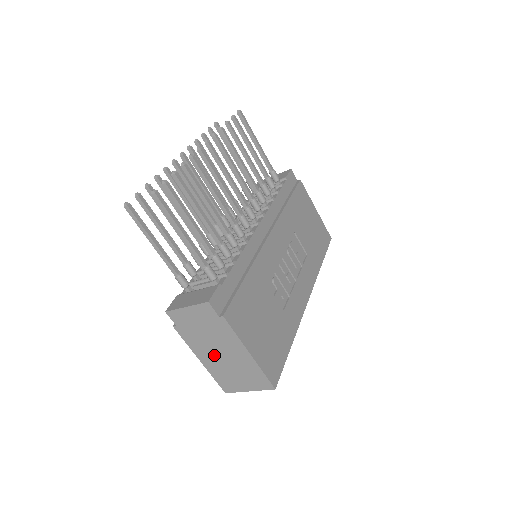
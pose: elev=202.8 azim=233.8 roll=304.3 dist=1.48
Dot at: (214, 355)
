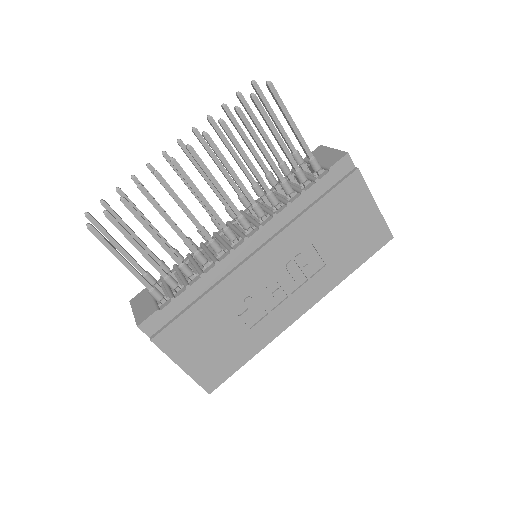
Dot at: occluded
